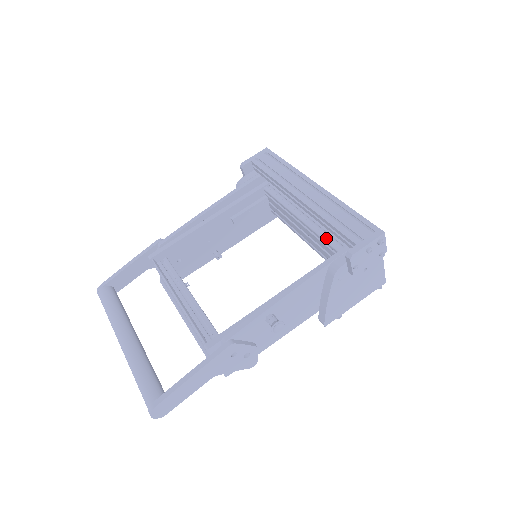
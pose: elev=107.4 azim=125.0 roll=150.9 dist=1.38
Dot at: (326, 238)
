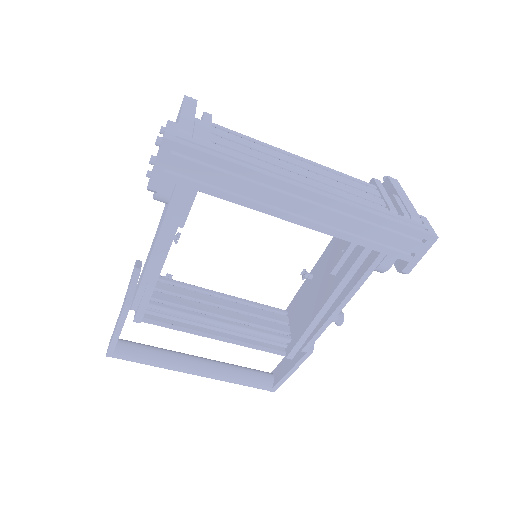
Dot at: occluded
